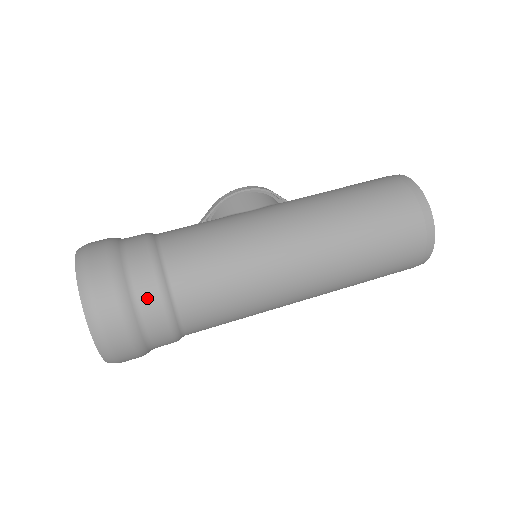
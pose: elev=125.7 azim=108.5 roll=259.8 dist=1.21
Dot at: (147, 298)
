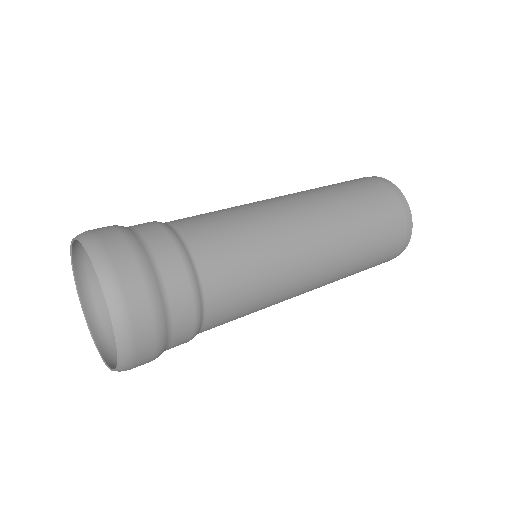
Dot at: (154, 237)
